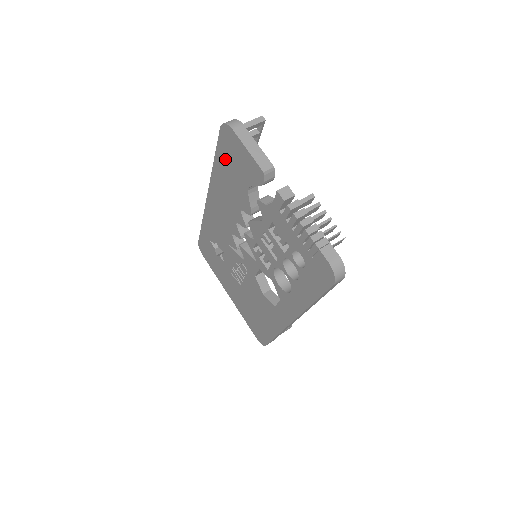
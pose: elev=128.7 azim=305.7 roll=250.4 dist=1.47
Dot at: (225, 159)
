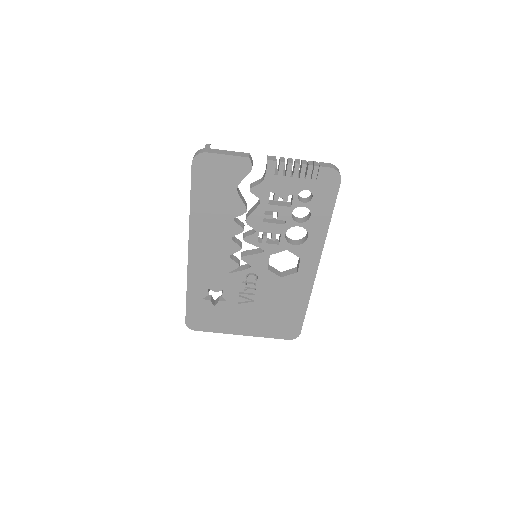
Dot at: (204, 188)
